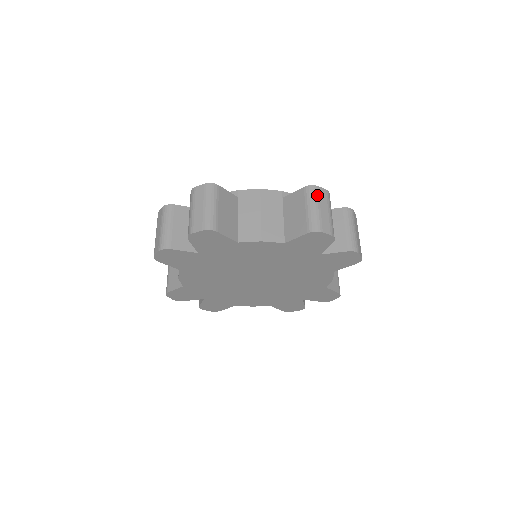
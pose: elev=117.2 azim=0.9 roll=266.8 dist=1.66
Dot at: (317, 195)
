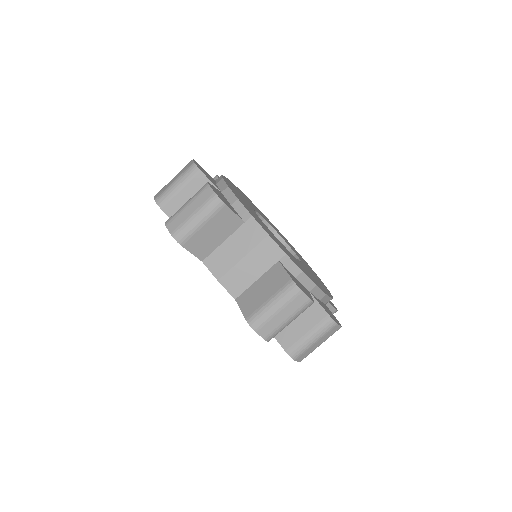
Dot at: (291, 299)
